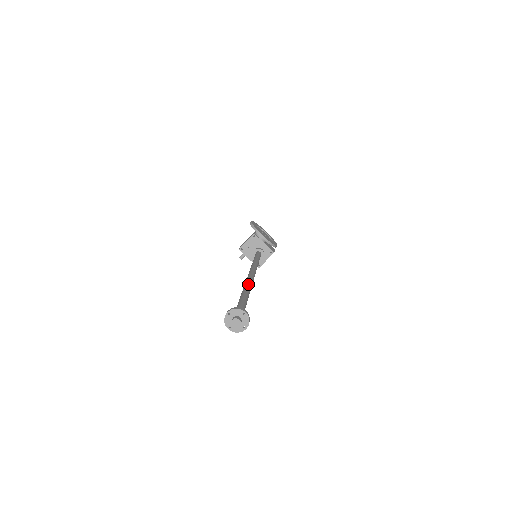
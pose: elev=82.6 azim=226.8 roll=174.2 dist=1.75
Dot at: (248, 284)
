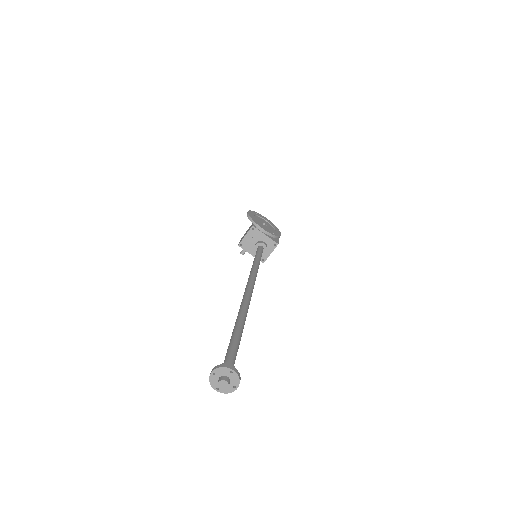
Dot at: (243, 309)
